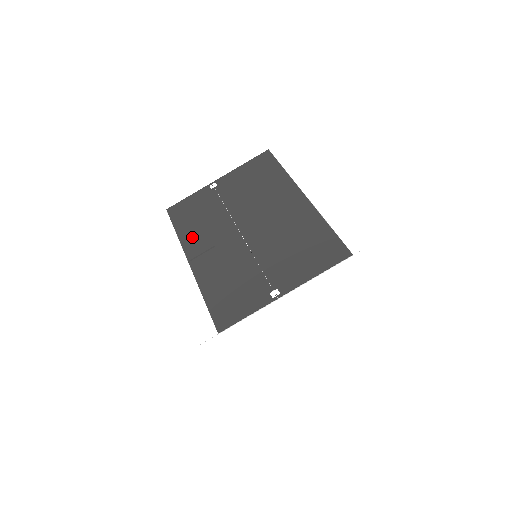
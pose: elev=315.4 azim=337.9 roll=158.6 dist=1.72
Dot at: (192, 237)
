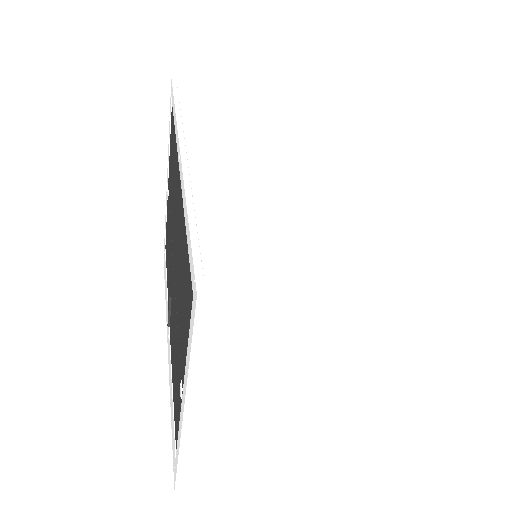
Dot at: (168, 287)
